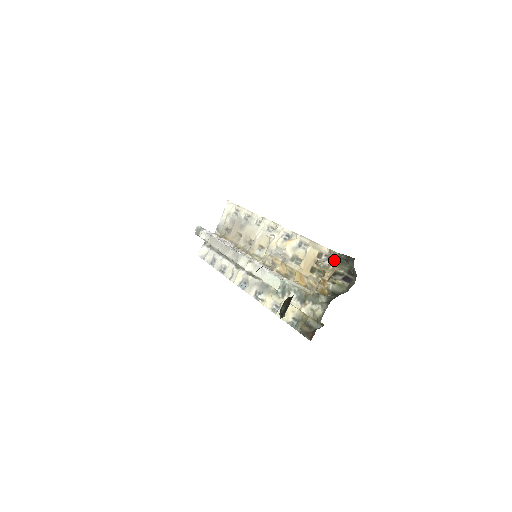
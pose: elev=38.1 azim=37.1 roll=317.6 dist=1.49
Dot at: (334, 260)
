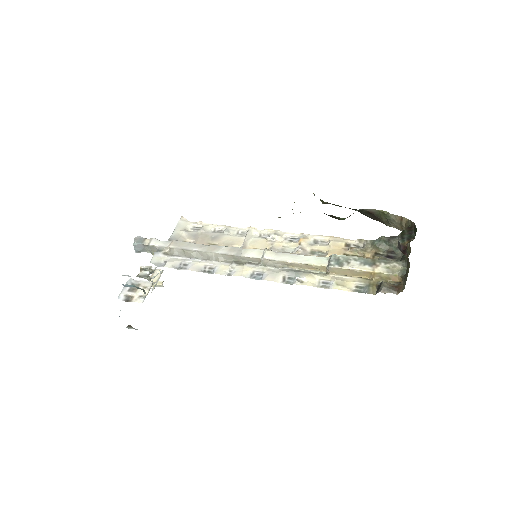
Dot at: (368, 246)
